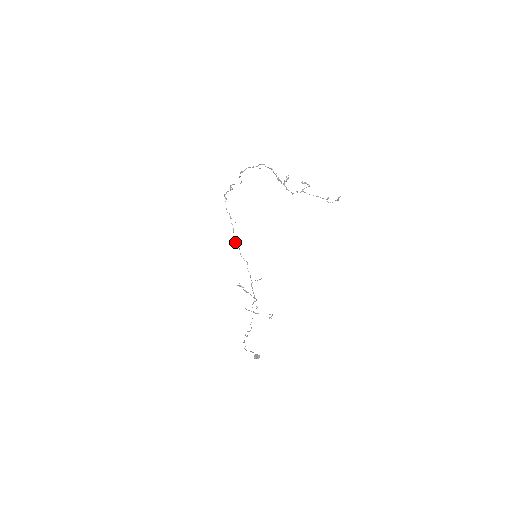
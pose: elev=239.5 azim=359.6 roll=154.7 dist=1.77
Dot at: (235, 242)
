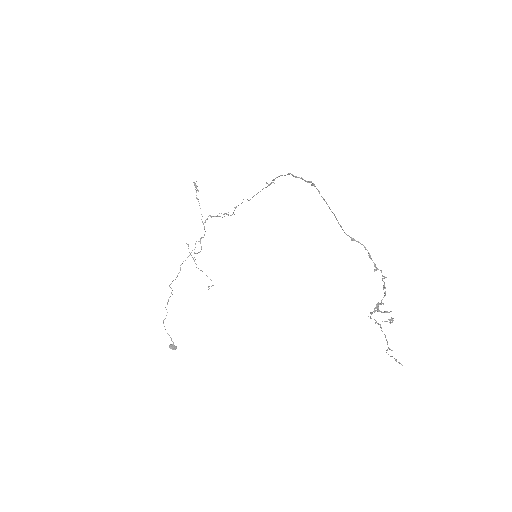
Dot at: occluded
